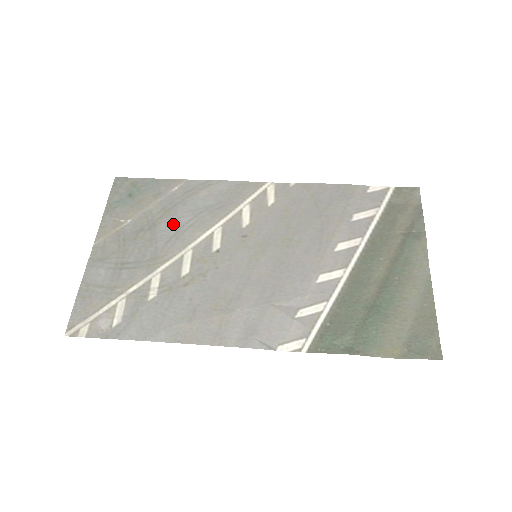
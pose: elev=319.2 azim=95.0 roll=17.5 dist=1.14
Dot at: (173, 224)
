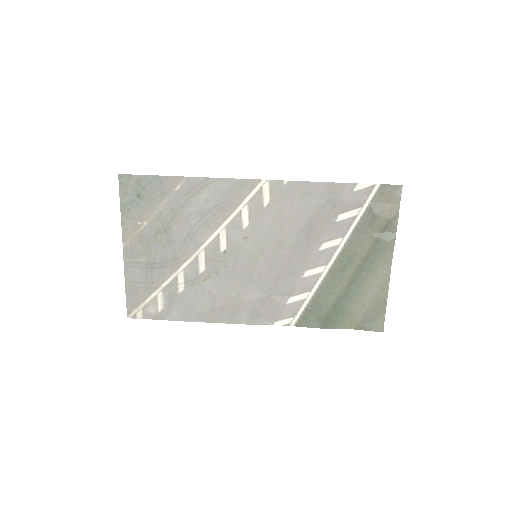
Dot at: (184, 226)
